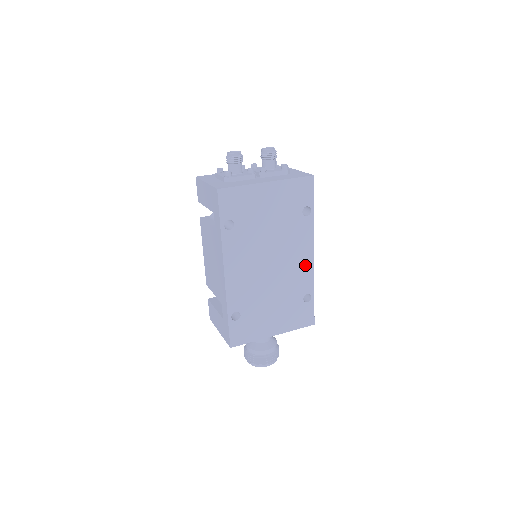
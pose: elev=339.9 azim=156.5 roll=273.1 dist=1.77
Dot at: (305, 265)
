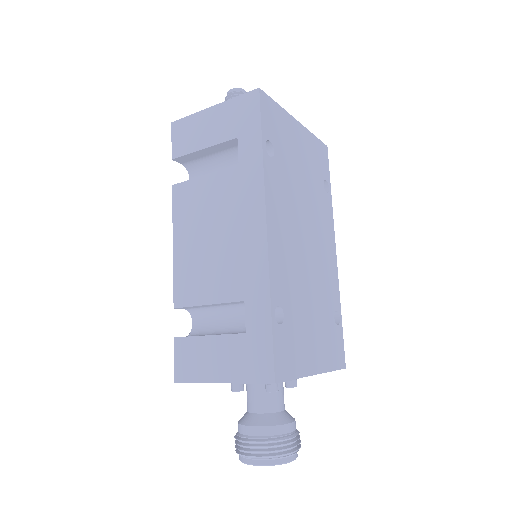
Dot at: (331, 263)
